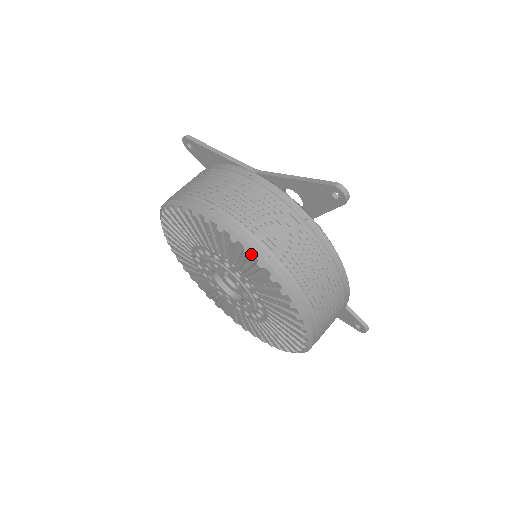
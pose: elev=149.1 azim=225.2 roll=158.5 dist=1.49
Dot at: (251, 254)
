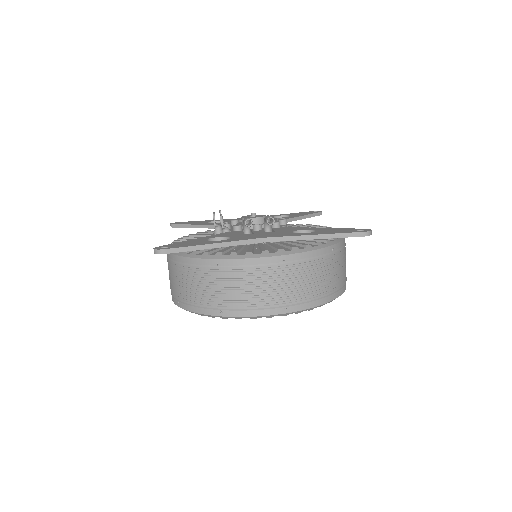
Dot at: (324, 304)
